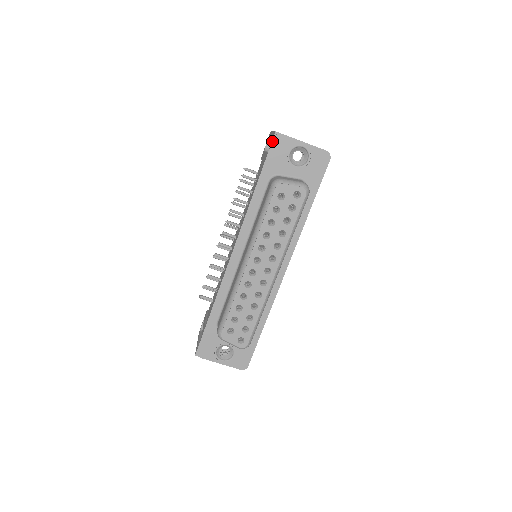
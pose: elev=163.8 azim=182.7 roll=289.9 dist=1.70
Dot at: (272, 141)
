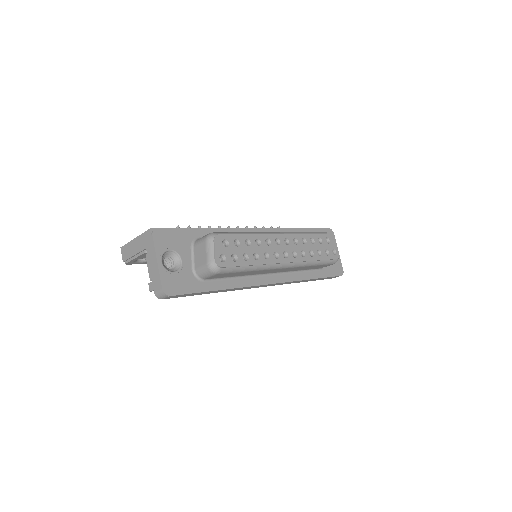
Dot at: (328, 228)
